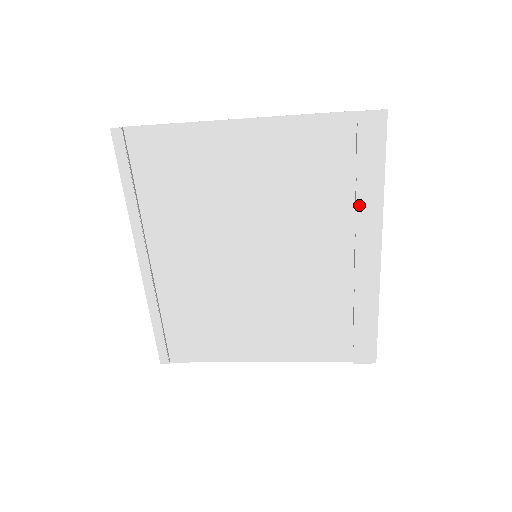
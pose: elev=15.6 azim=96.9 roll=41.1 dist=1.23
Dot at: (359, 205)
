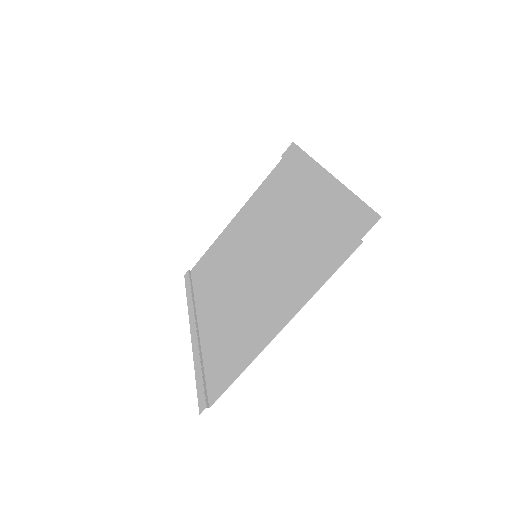
Dot at: (300, 173)
